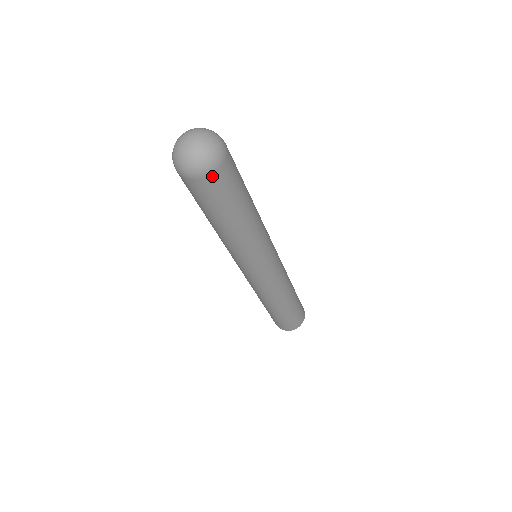
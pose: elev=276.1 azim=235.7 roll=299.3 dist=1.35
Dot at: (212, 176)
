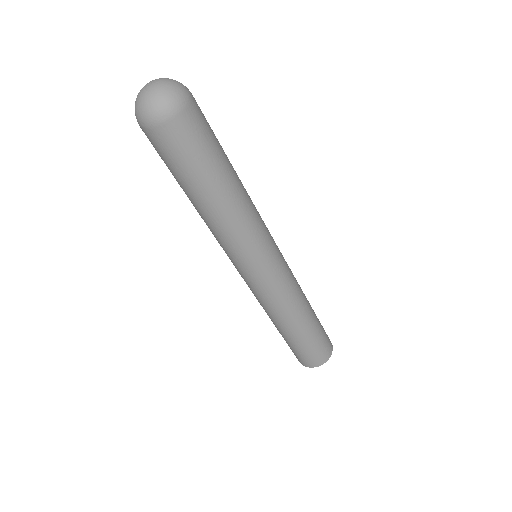
Dot at: (166, 127)
